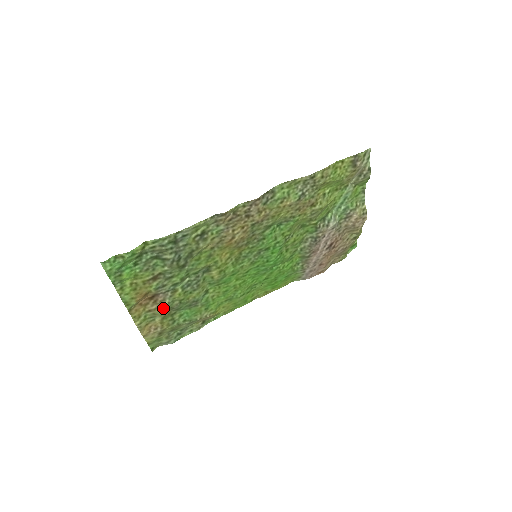
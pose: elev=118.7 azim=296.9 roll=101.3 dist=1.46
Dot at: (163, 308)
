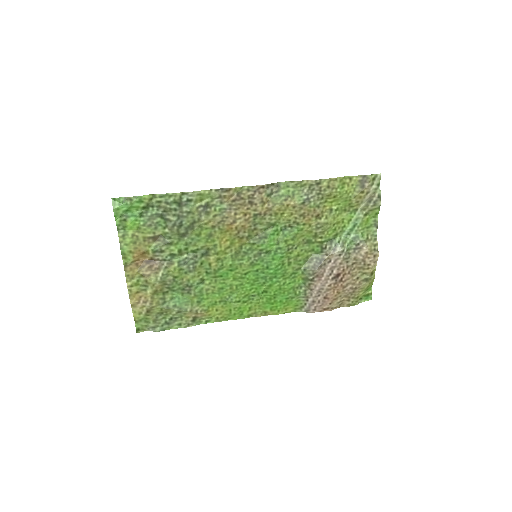
Dot at: (156, 278)
